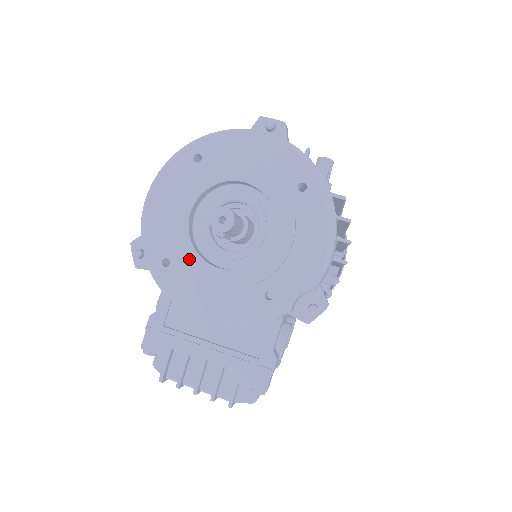
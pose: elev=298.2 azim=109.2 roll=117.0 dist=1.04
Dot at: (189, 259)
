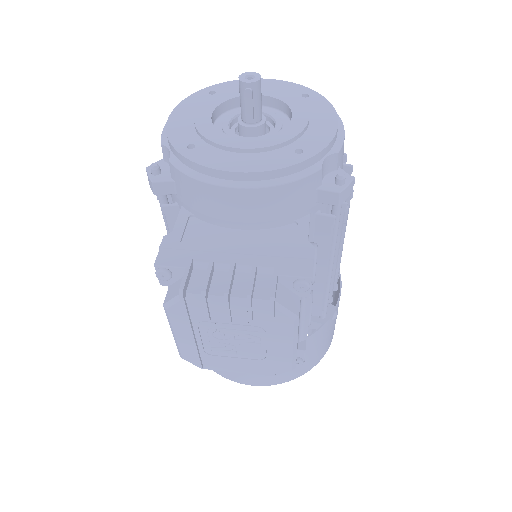
Dot at: (215, 137)
